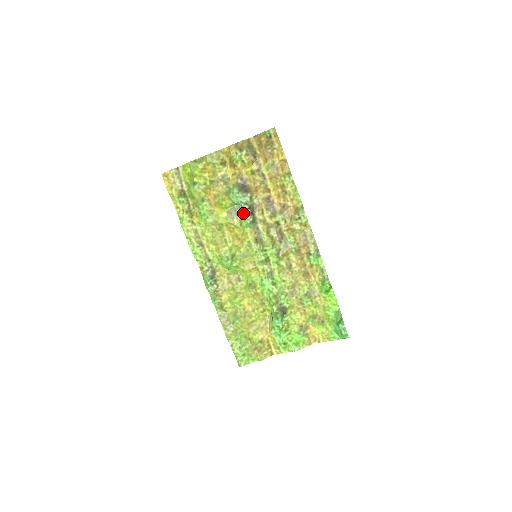
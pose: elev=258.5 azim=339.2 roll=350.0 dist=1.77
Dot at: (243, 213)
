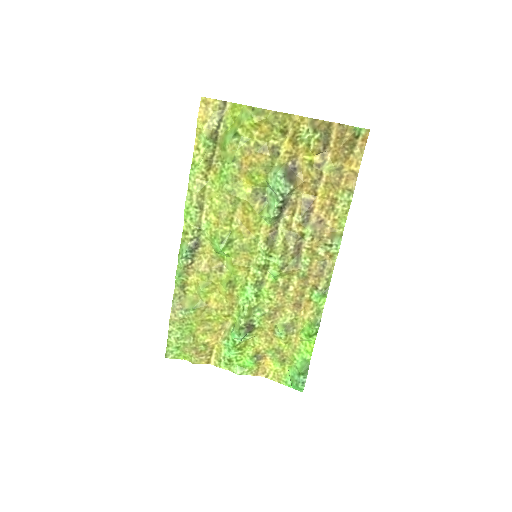
Dot at: (272, 202)
